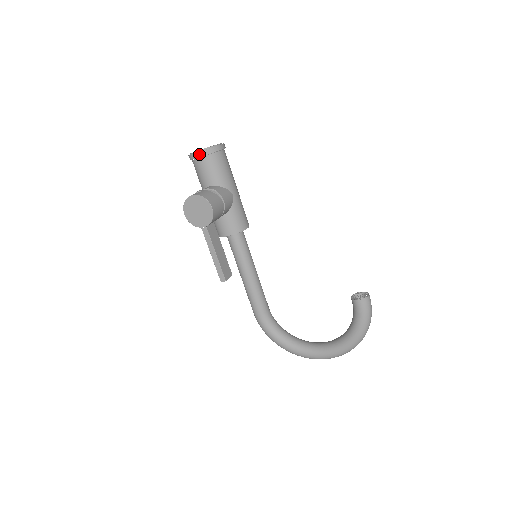
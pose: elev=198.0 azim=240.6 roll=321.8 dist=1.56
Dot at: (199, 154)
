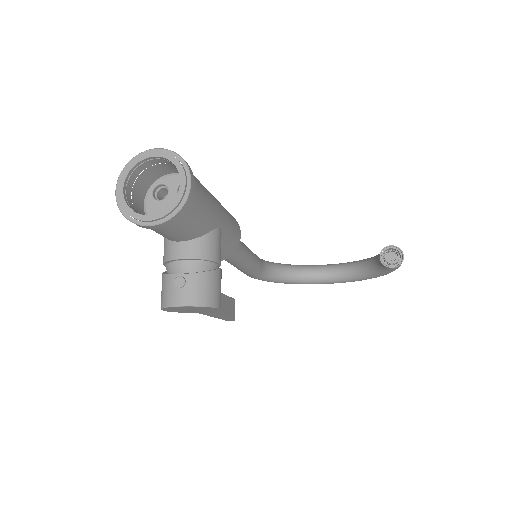
Dot at: (156, 227)
